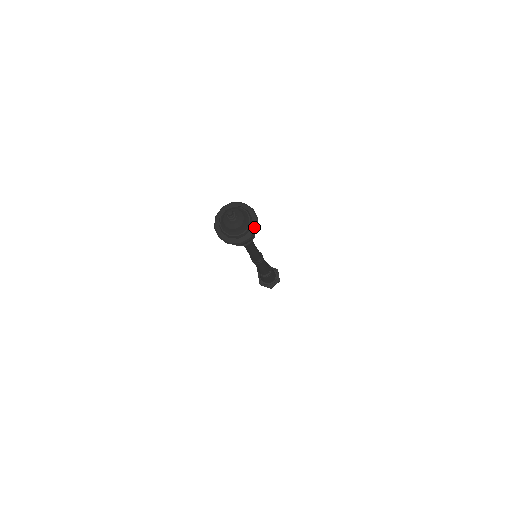
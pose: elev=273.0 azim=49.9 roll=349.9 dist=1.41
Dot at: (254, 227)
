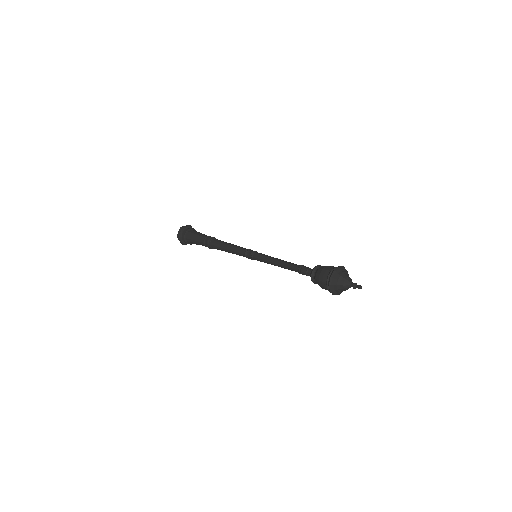
Dot at: occluded
